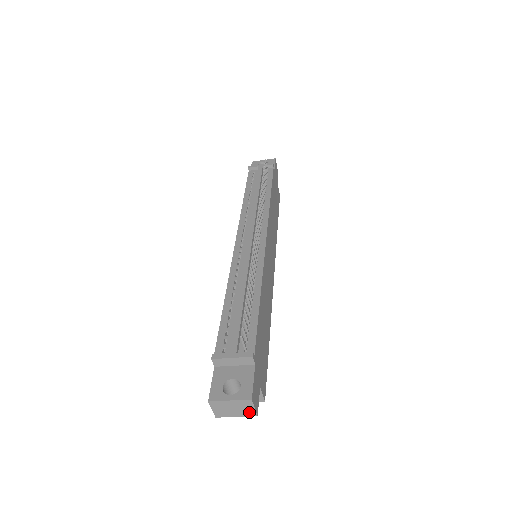
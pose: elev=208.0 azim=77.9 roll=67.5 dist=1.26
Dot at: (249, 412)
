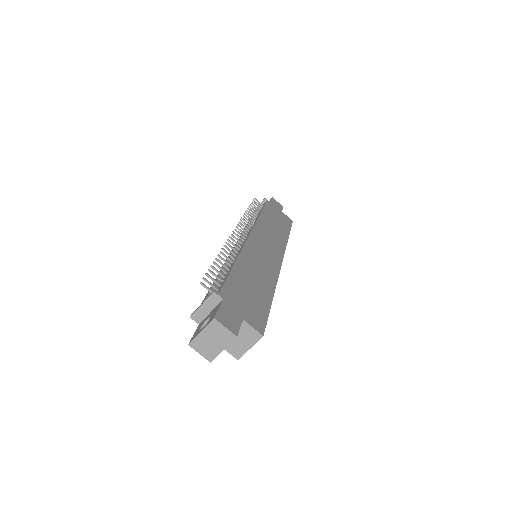
Dot at: (226, 336)
